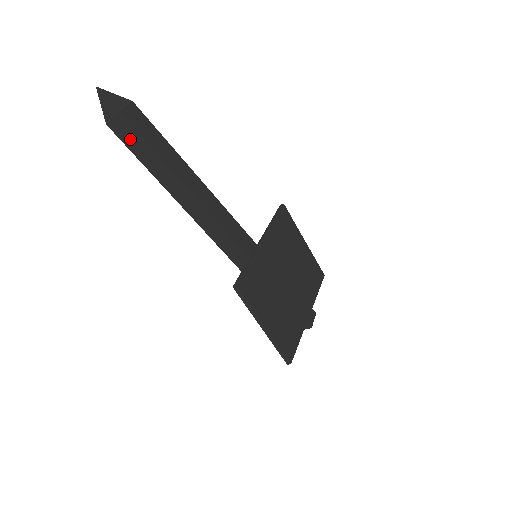
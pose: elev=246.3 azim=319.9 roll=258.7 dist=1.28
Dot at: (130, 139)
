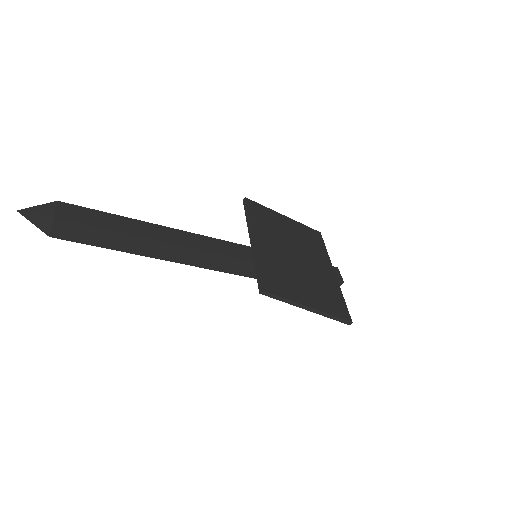
Dot at: (79, 234)
